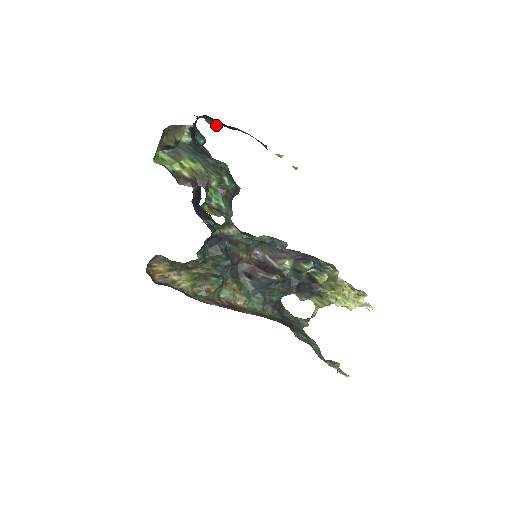
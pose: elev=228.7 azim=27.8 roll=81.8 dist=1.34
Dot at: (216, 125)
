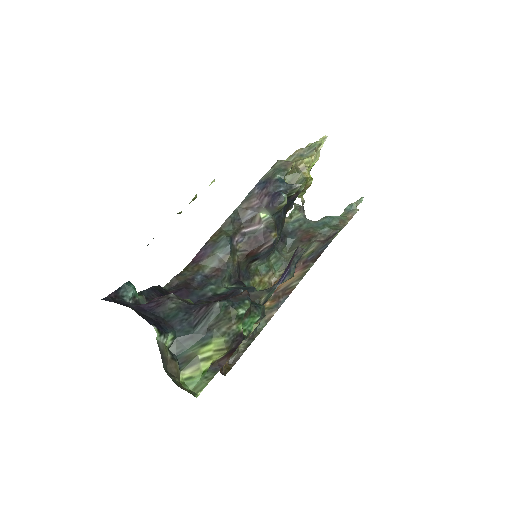
Dot at: occluded
